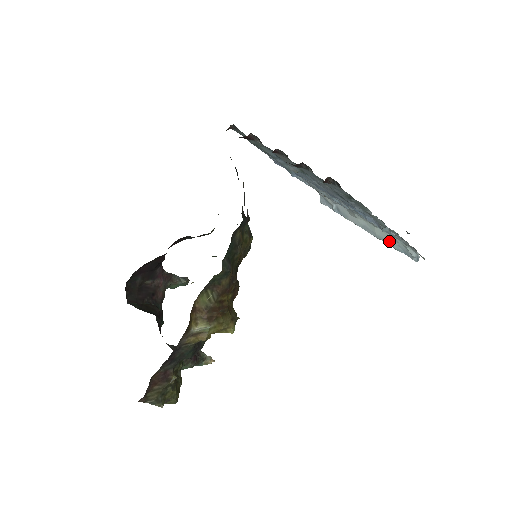
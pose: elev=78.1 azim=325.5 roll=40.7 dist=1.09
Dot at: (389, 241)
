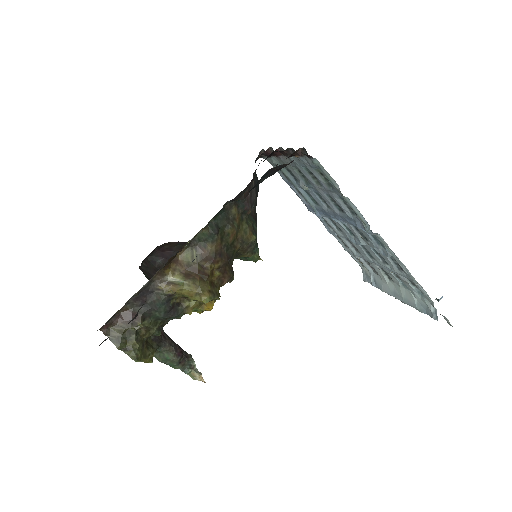
Dot at: (412, 301)
